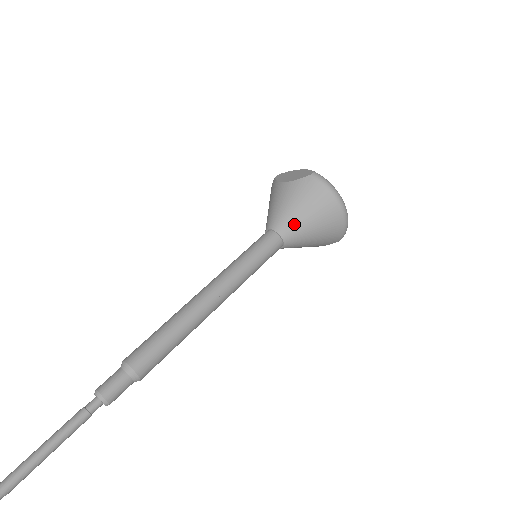
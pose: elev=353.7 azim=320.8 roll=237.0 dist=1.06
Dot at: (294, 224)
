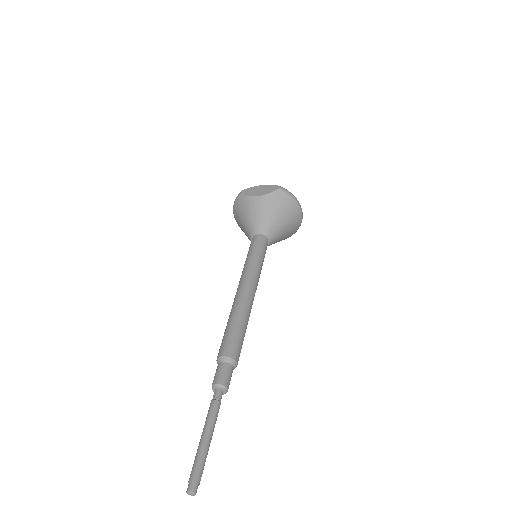
Dot at: (275, 227)
